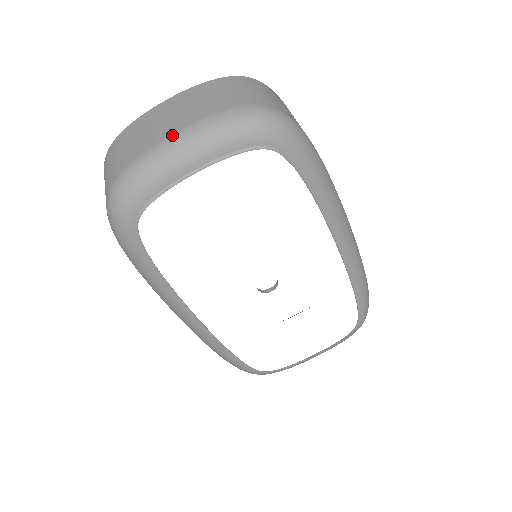
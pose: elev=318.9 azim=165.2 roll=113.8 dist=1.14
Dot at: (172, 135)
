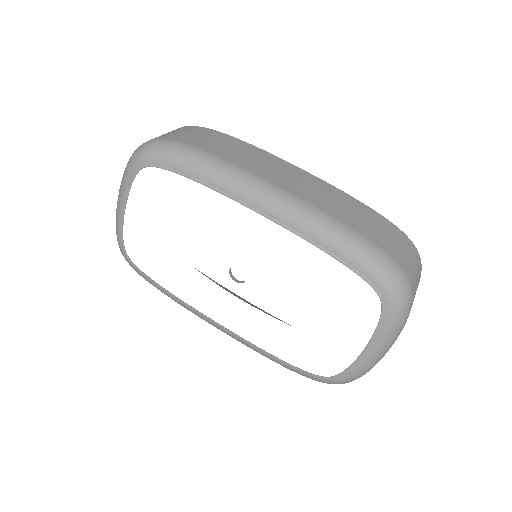
Dot at: occluded
